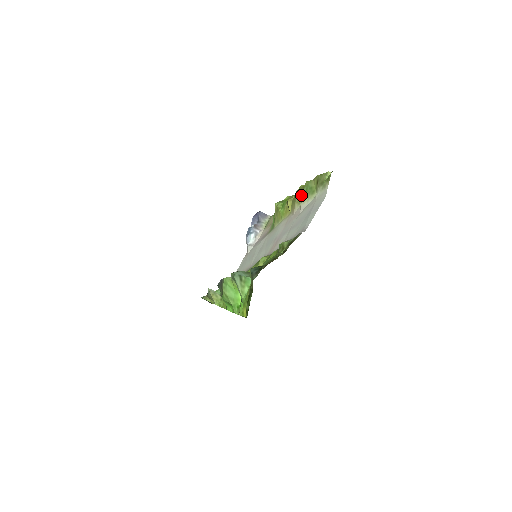
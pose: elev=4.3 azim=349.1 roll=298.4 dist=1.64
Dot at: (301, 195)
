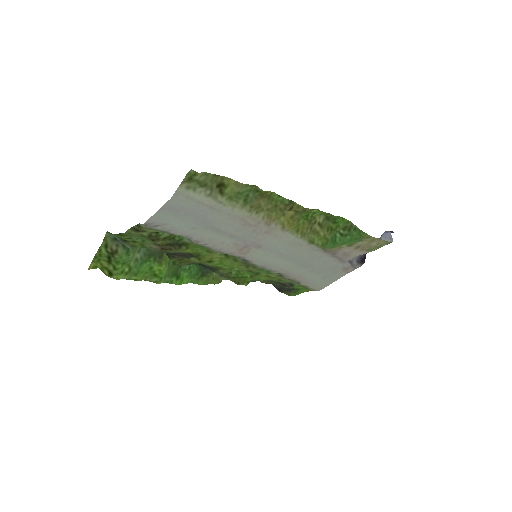
Dot at: (256, 201)
